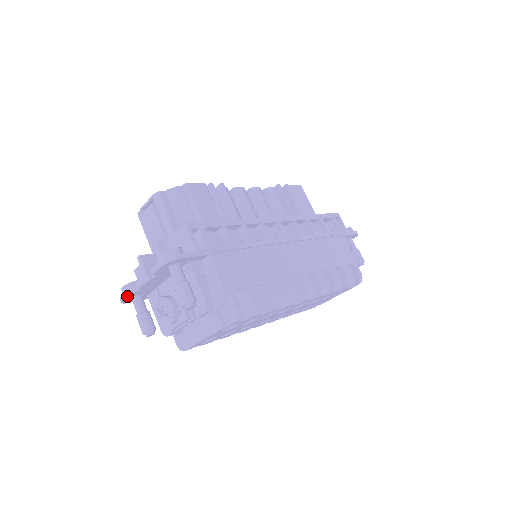
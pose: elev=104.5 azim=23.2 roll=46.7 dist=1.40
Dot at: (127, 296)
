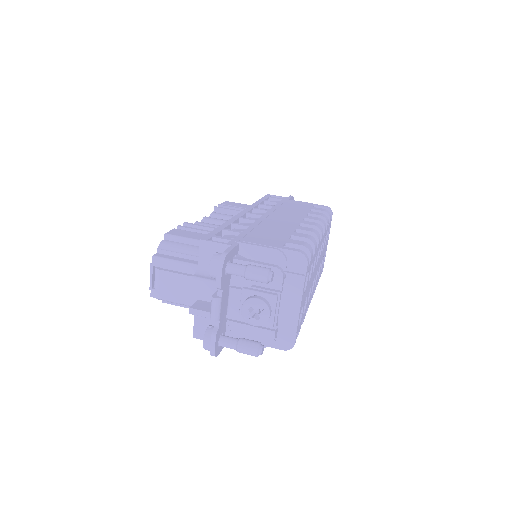
Dot at: (215, 340)
